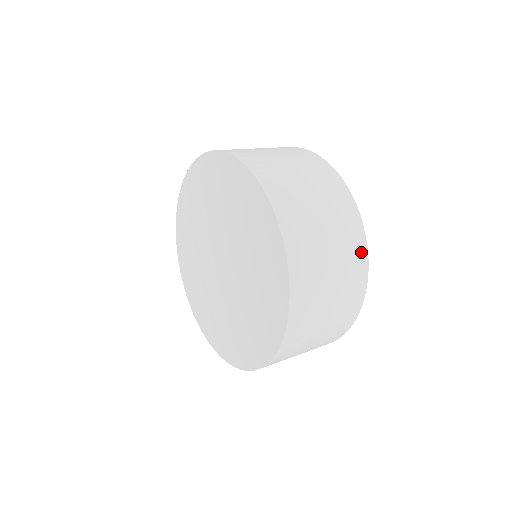
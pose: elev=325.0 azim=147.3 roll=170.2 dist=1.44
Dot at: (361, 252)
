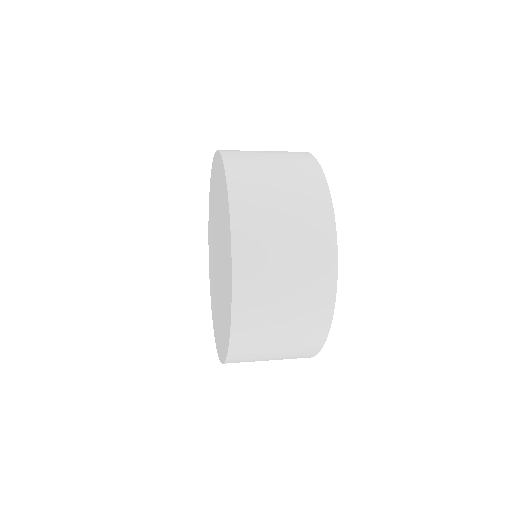
Dot at: (314, 348)
